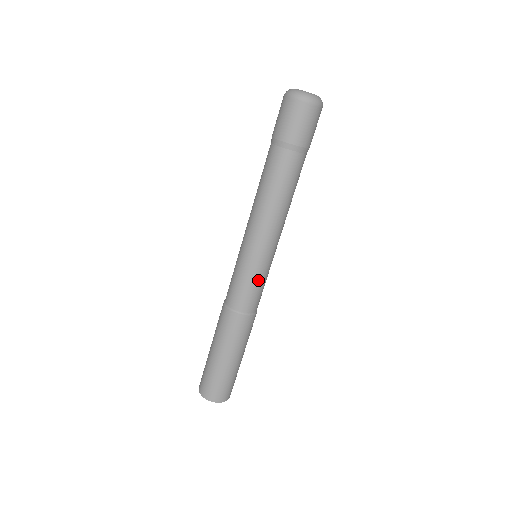
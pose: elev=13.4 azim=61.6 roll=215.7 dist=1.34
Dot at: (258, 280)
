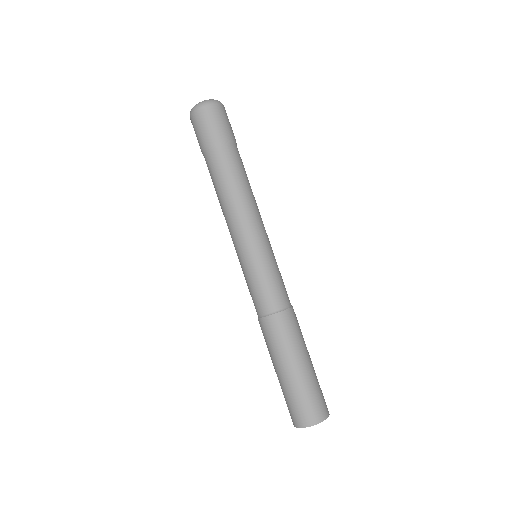
Dot at: (278, 268)
